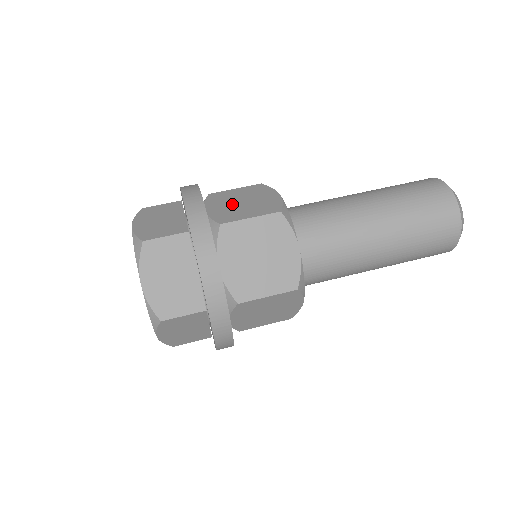
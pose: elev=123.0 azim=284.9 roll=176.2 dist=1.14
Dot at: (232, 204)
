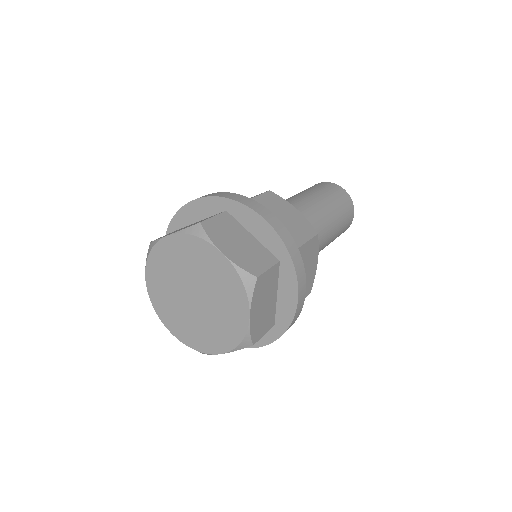
Dot at: occluded
